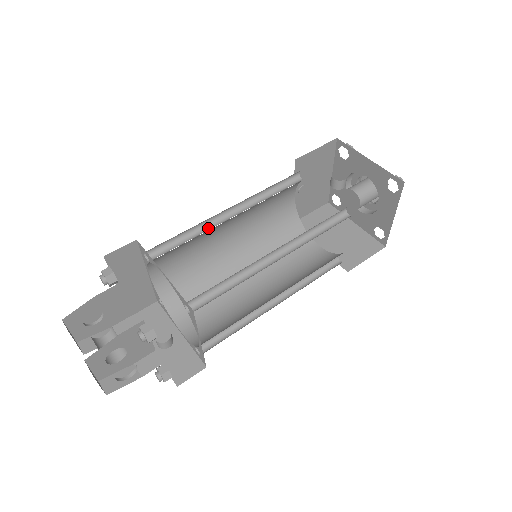
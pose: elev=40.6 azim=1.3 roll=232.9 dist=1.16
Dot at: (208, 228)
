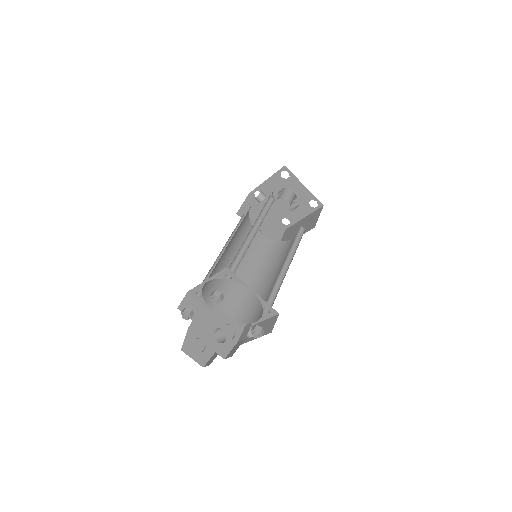
Dot at: (220, 265)
